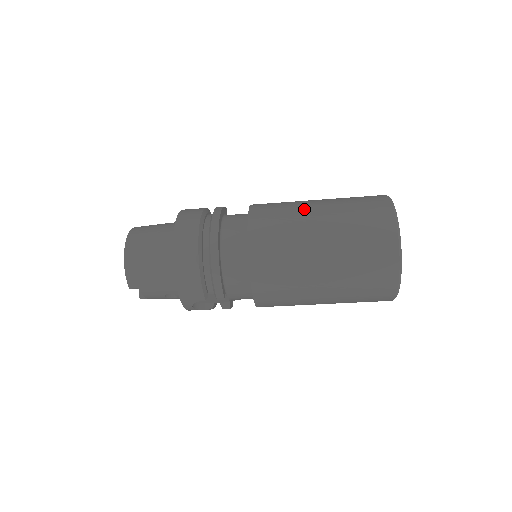
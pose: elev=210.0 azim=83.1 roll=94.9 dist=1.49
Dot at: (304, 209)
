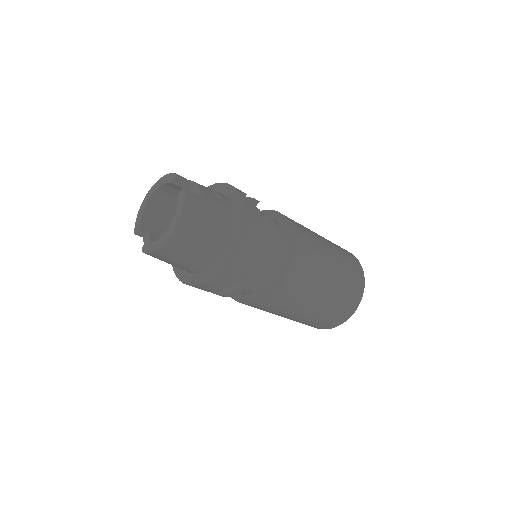
Dot at: (322, 280)
